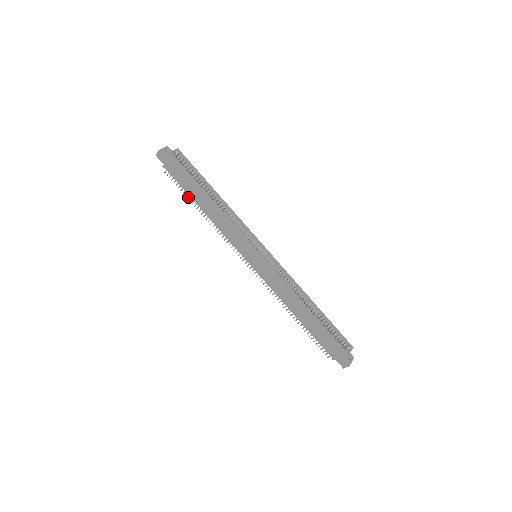
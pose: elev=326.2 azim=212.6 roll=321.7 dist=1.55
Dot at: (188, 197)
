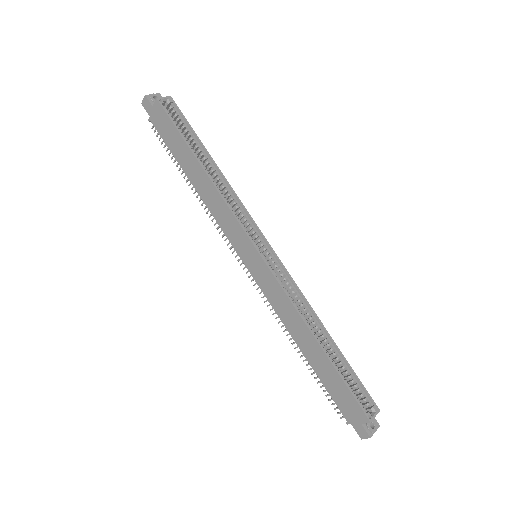
Dot at: (177, 164)
